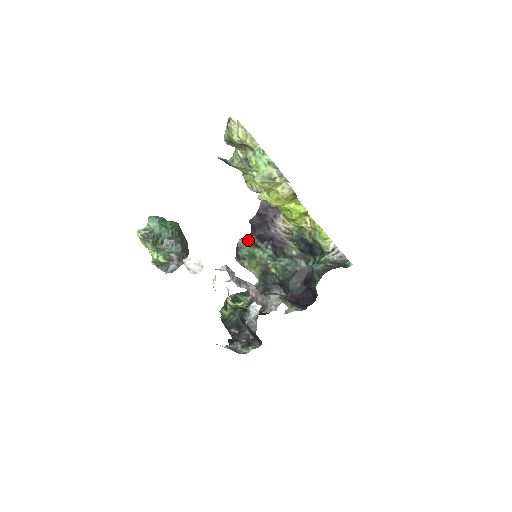
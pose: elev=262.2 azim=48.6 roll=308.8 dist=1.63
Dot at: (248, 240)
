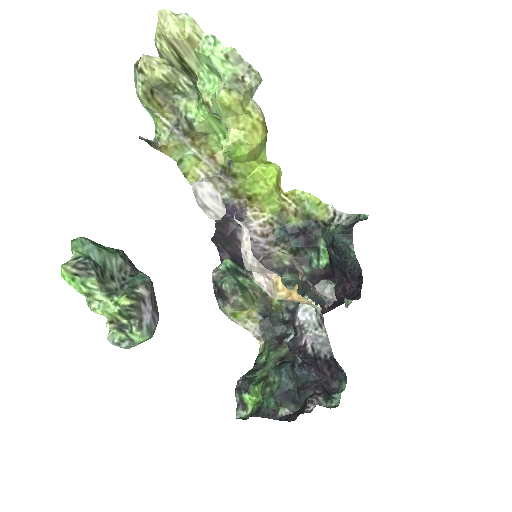
Dot at: (224, 266)
